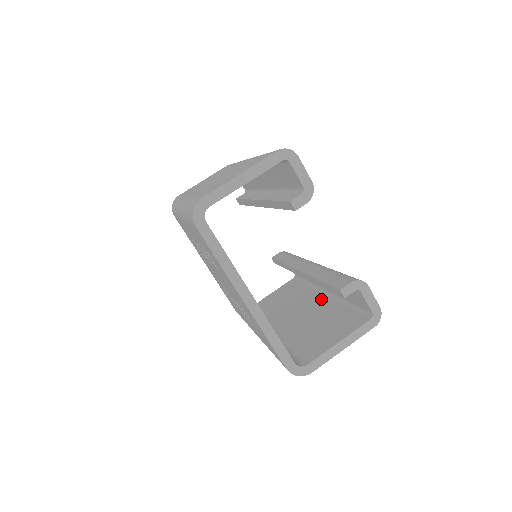
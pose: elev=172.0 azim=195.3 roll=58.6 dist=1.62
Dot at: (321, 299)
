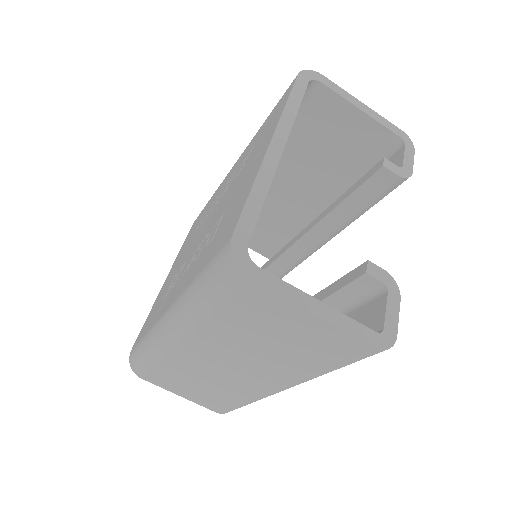
Dot at: occluded
